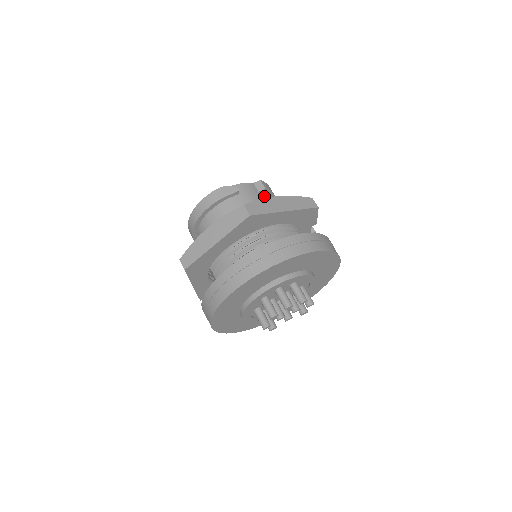
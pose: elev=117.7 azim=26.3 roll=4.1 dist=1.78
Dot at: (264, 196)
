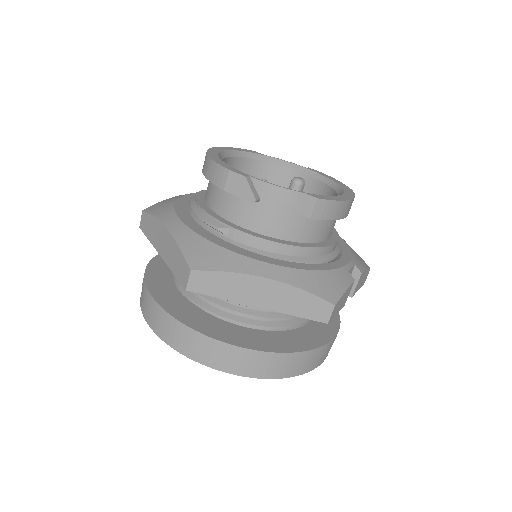
Dot at: (303, 222)
